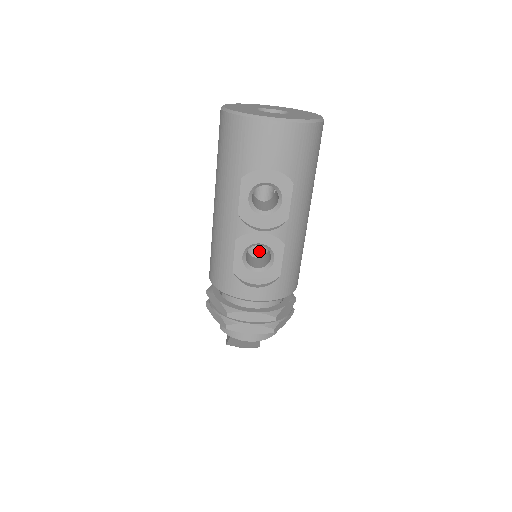
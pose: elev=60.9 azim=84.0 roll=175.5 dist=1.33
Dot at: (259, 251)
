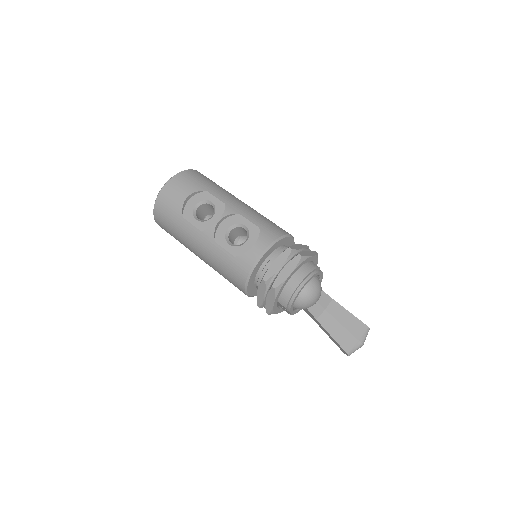
Dot at: occluded
